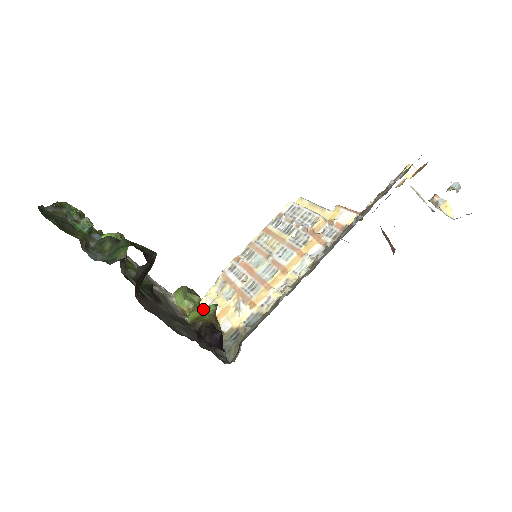
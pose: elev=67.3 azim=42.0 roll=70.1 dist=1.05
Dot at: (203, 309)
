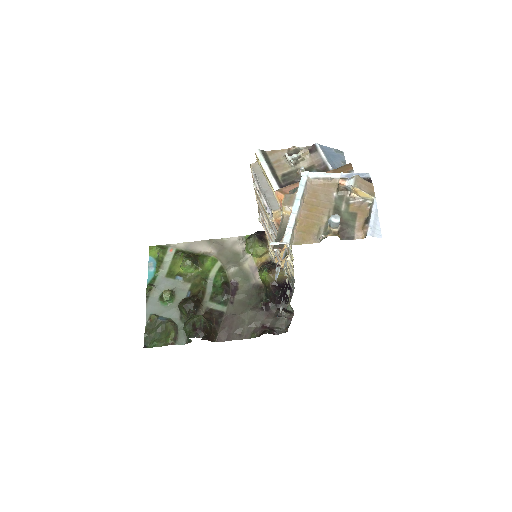
Dot at: (262, 275)
